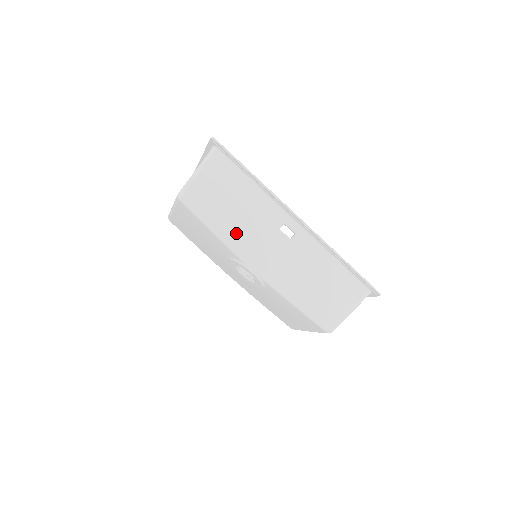
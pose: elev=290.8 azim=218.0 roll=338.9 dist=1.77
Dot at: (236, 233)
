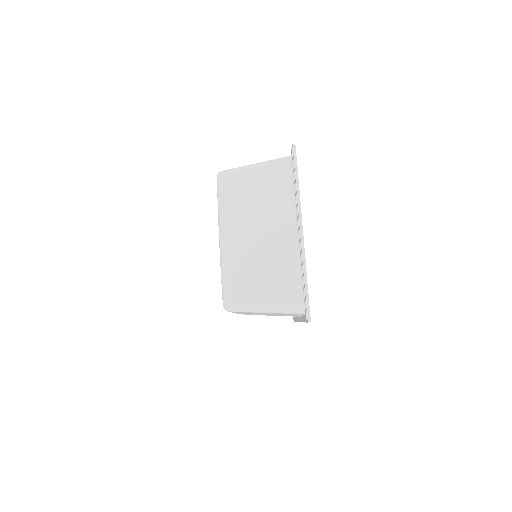
Dot at: occluded
